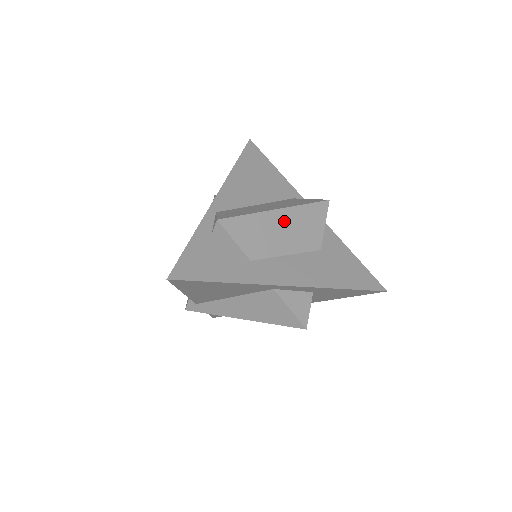
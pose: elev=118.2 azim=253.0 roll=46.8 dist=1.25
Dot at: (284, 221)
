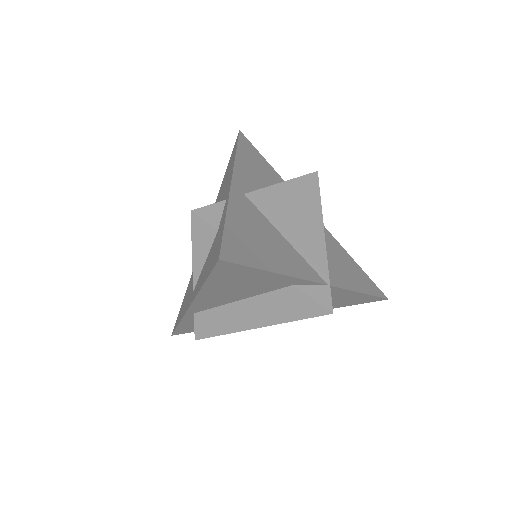
Dot at: occluded
